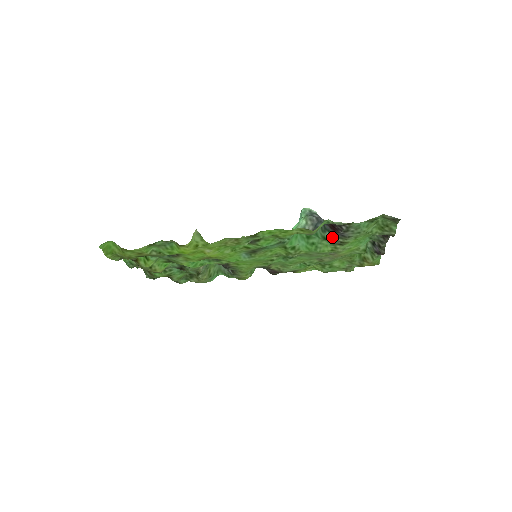
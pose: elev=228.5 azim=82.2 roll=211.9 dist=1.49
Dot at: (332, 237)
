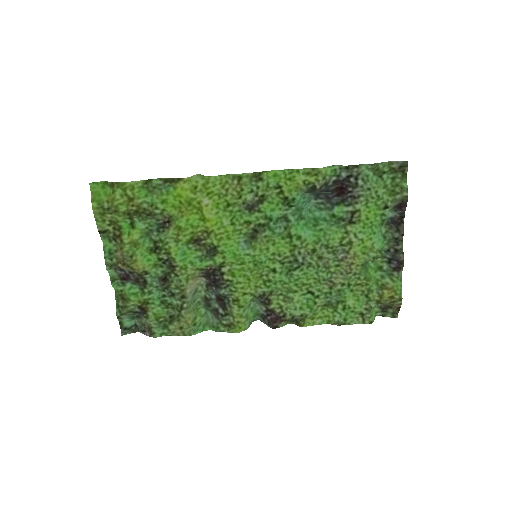
Dot at: (341, 208)
